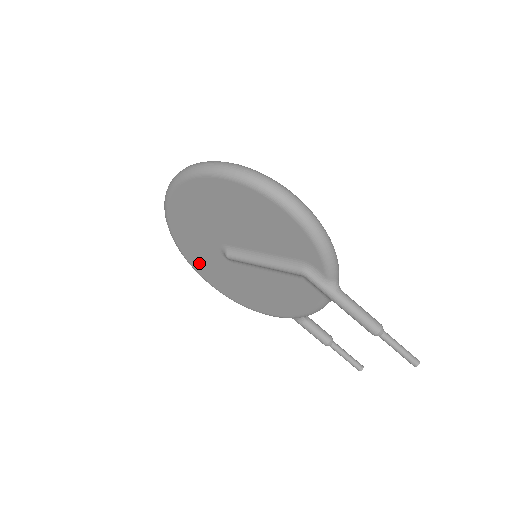
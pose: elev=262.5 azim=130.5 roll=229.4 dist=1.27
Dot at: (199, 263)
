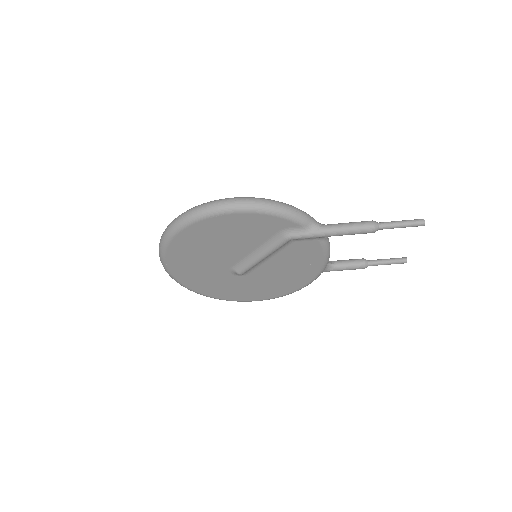
Dot at: (232, 295)
